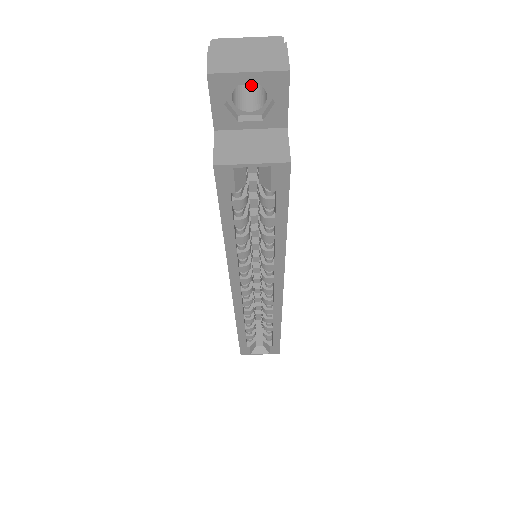
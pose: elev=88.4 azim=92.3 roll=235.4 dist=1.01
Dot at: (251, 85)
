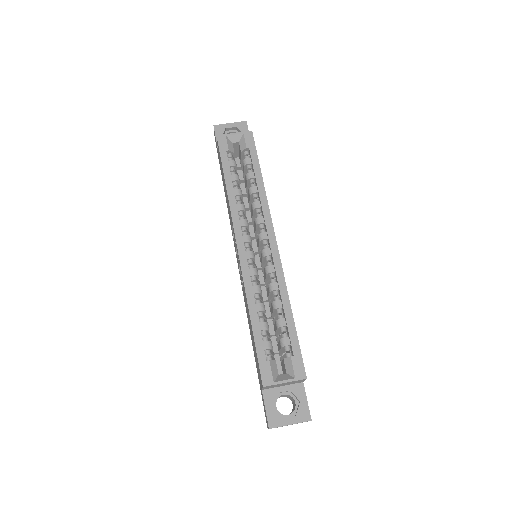
Dot at: occluded
